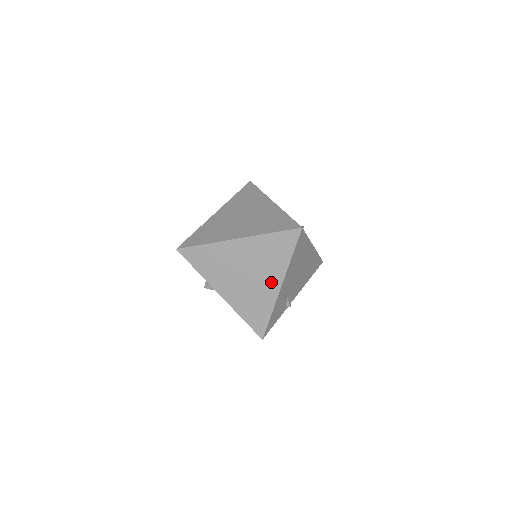
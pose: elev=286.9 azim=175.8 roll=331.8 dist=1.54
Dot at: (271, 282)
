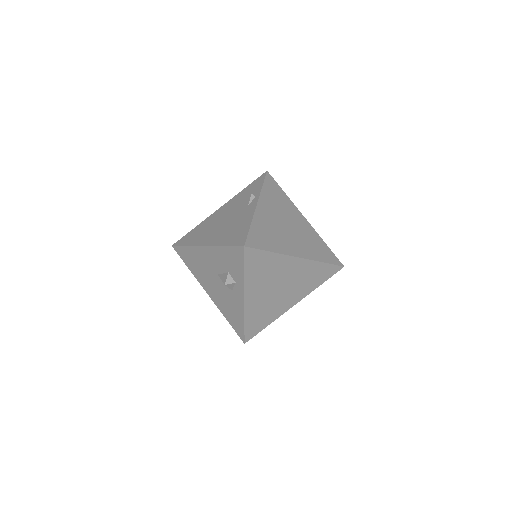
Dot at: (291, 300)
